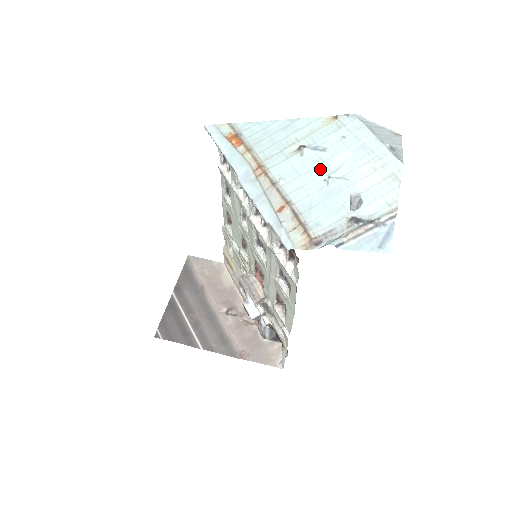
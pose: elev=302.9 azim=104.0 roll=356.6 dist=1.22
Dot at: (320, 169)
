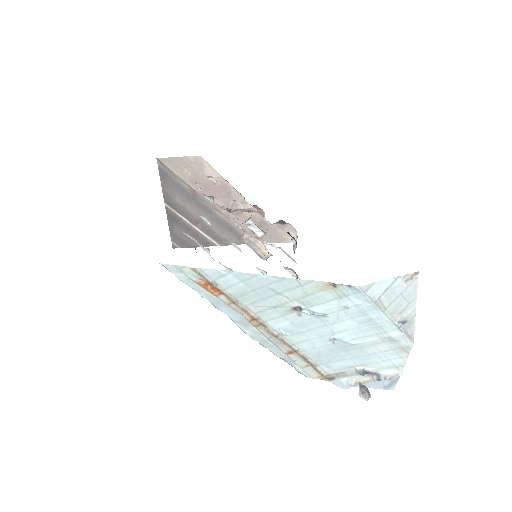
Dot at: (323, 331)
